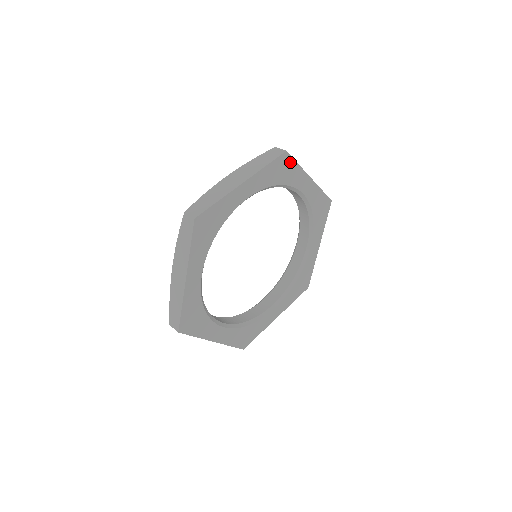
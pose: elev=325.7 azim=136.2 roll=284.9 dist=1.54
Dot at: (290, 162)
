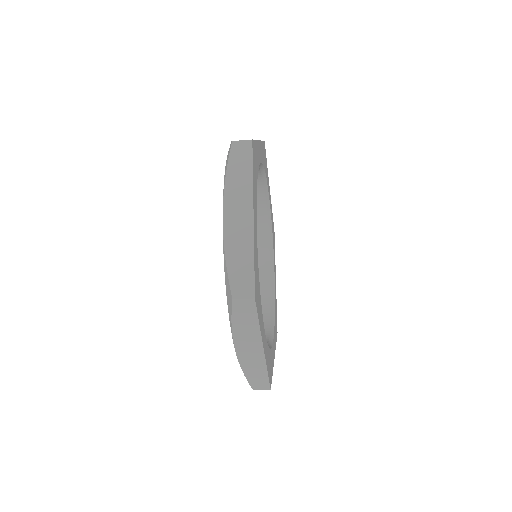
Dot at: (274, 241)
